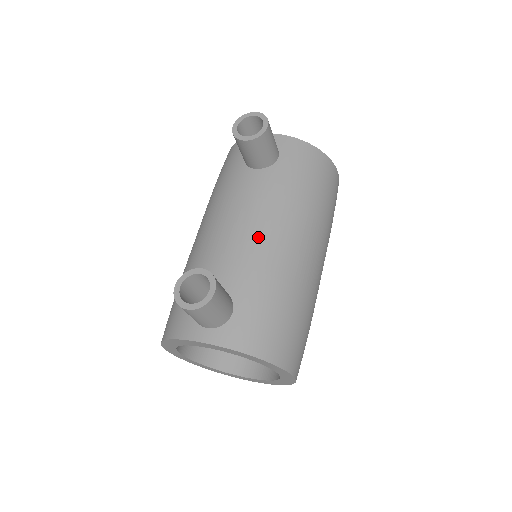
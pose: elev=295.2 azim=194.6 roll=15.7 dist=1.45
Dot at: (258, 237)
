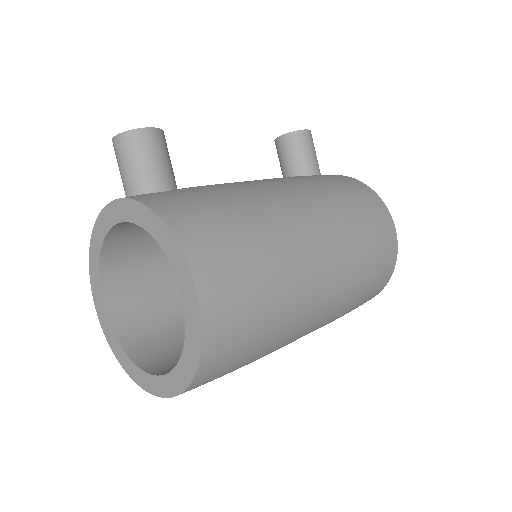
Dot at: (249, 181)
